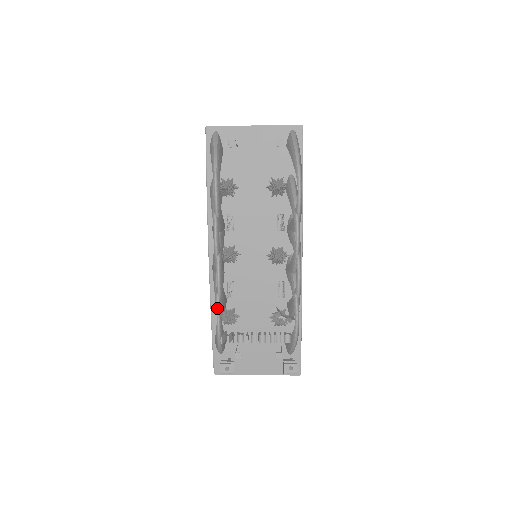
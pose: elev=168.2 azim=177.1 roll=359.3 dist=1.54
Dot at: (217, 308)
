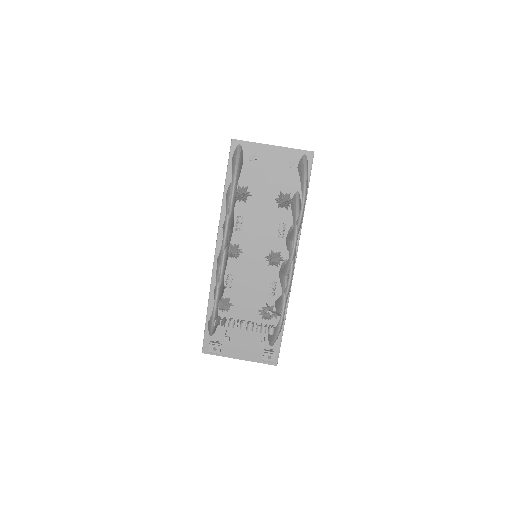
Dot at: (216, 294)
